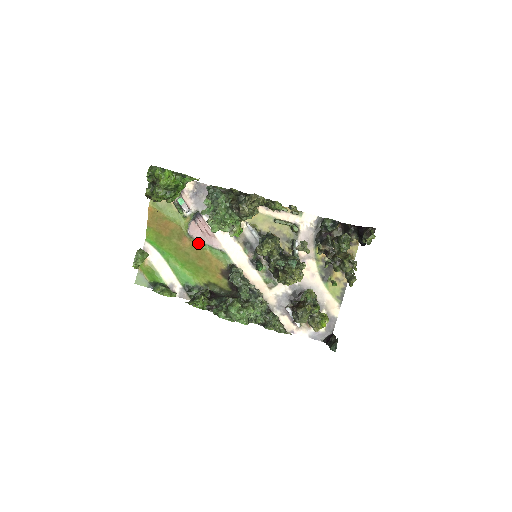
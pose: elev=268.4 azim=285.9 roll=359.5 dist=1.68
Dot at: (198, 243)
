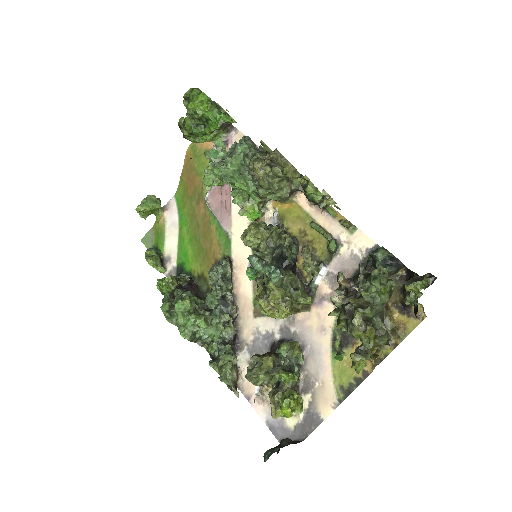
Dot at: (210, 213)
